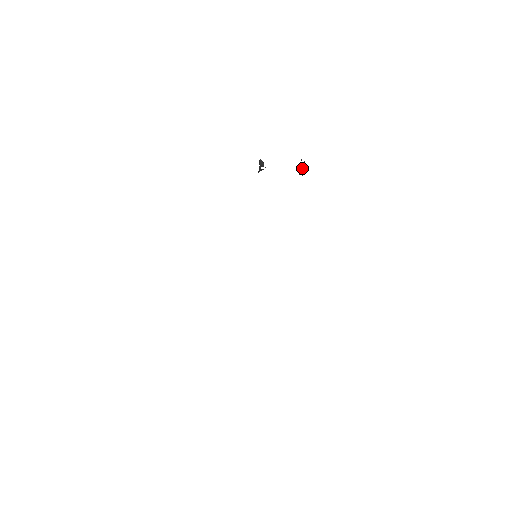
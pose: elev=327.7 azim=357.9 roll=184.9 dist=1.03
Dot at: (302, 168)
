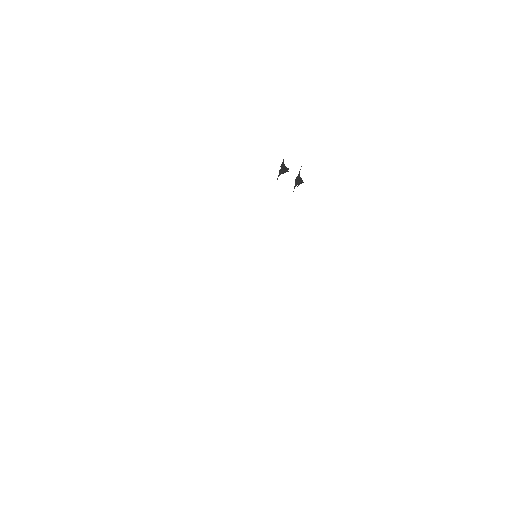
Dot at: occluded
